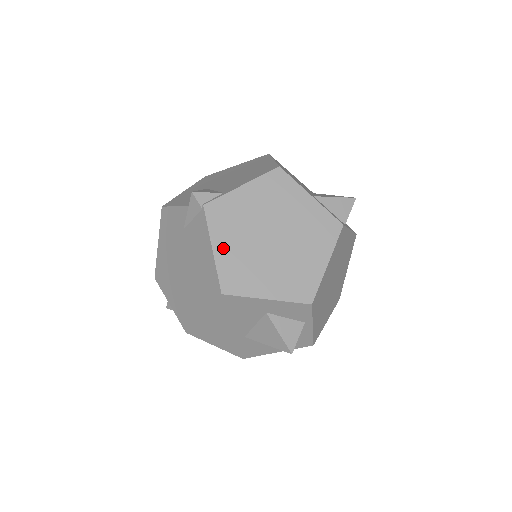
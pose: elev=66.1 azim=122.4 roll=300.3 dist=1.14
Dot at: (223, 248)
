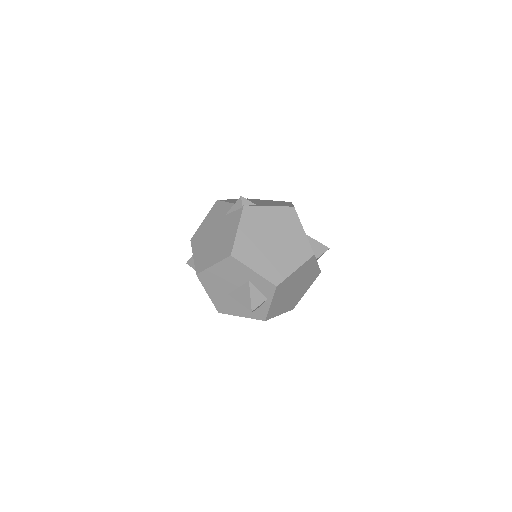
Dot at: (243, 232)
